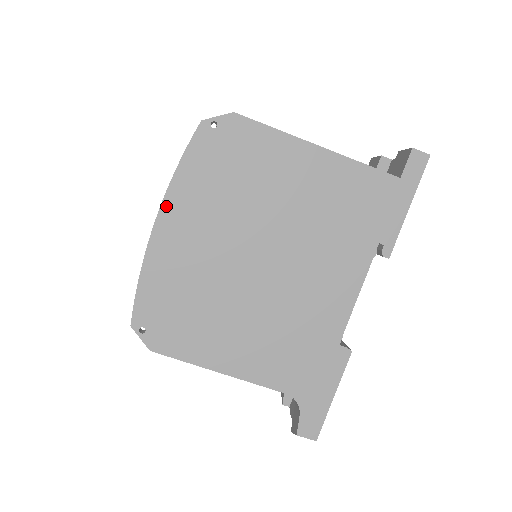
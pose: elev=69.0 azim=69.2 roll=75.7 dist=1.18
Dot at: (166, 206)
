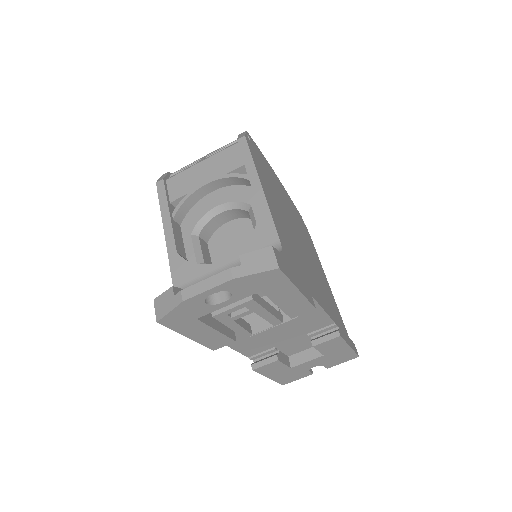
Dot at: (281, 184)
